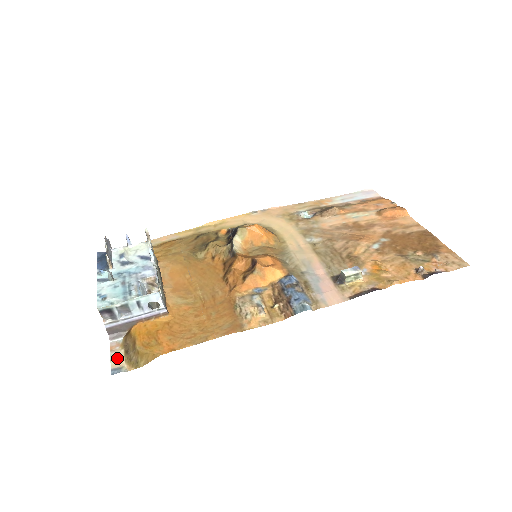
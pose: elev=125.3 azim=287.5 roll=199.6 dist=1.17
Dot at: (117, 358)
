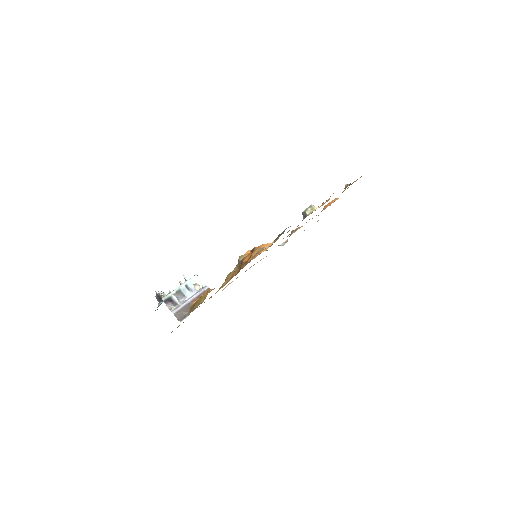
Dot at: occluded
